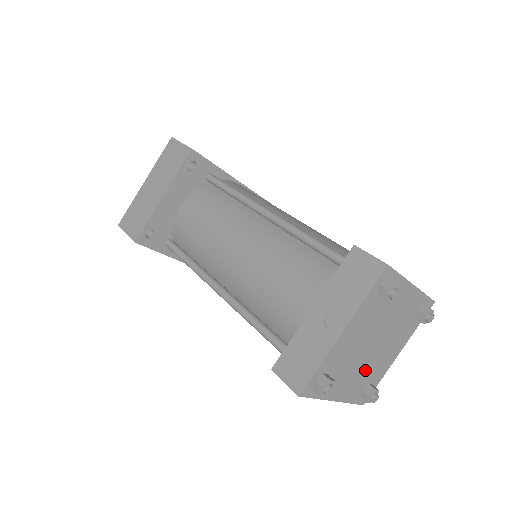
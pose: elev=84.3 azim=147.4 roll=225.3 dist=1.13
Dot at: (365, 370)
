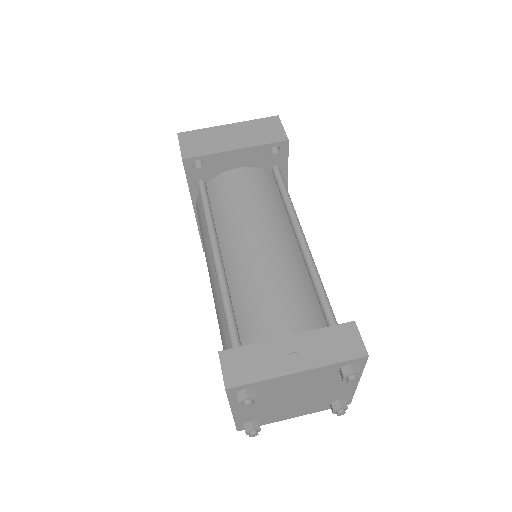
Dot at: (270, 409)
